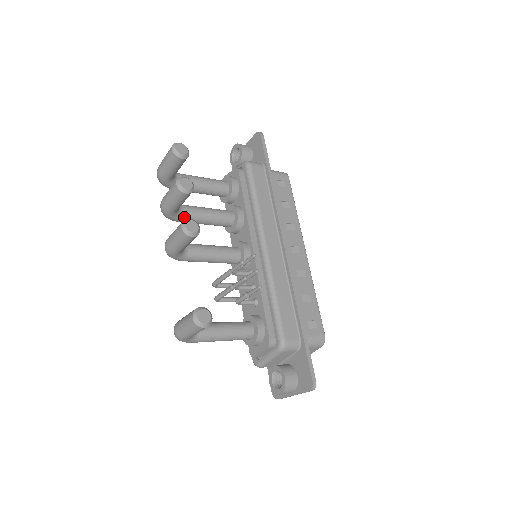
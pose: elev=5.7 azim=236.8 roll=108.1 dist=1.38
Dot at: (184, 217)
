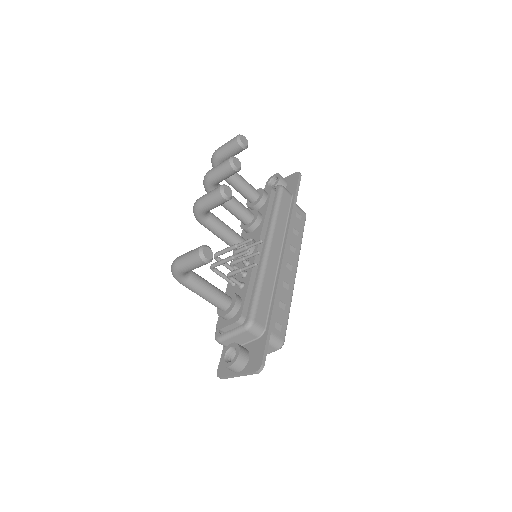
Dot at: occluded
